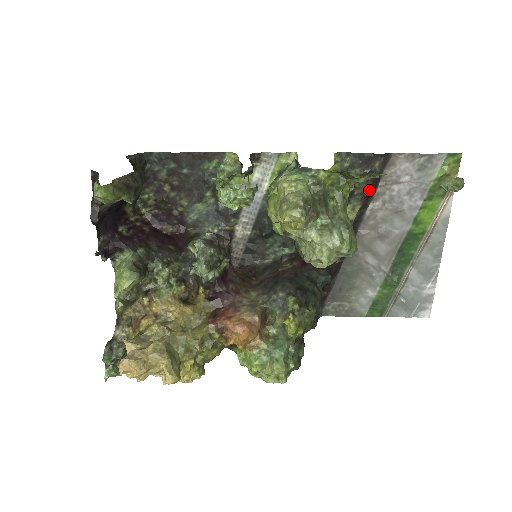
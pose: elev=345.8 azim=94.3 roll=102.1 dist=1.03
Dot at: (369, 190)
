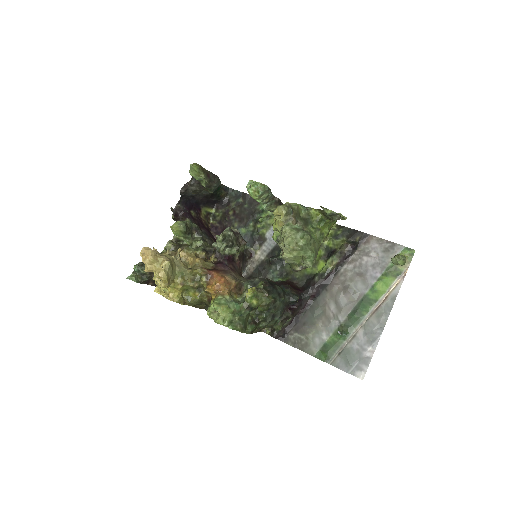
Dot at: (347, 252)
